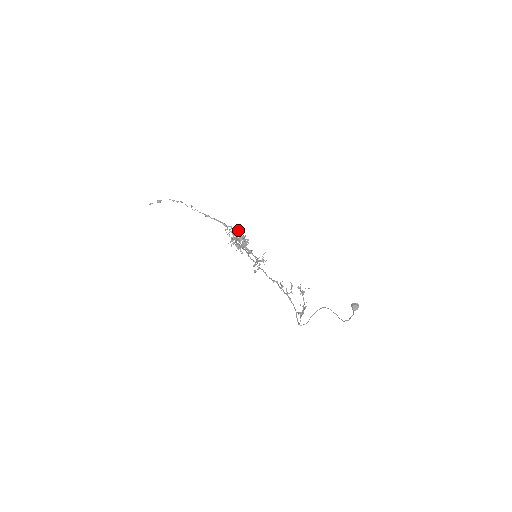
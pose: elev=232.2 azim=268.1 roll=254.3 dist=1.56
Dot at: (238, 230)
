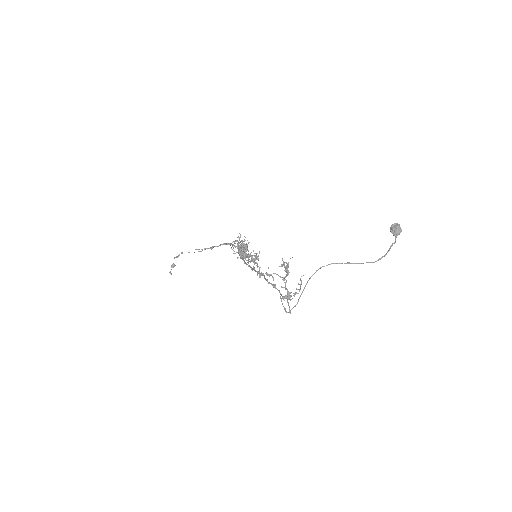
Dot at: (236, 241)
